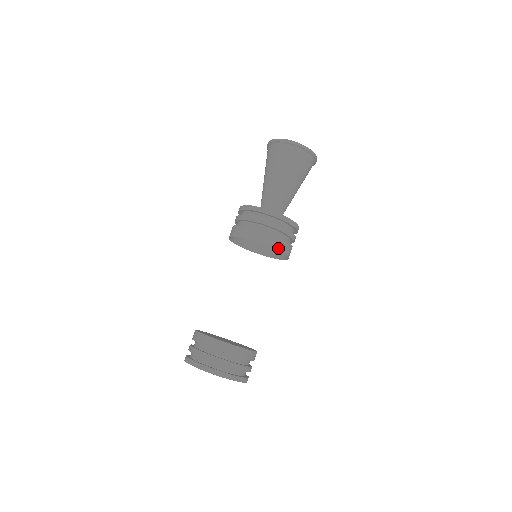
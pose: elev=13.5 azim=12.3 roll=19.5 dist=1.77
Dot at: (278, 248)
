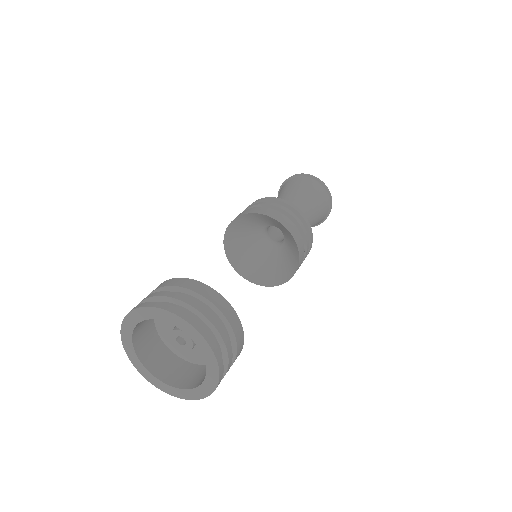
Dot at: (300, 256)
